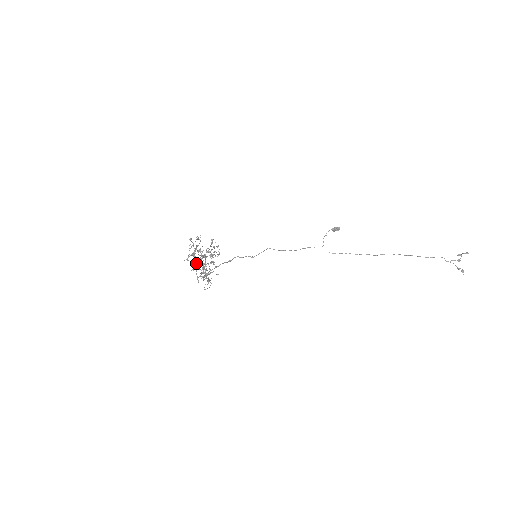
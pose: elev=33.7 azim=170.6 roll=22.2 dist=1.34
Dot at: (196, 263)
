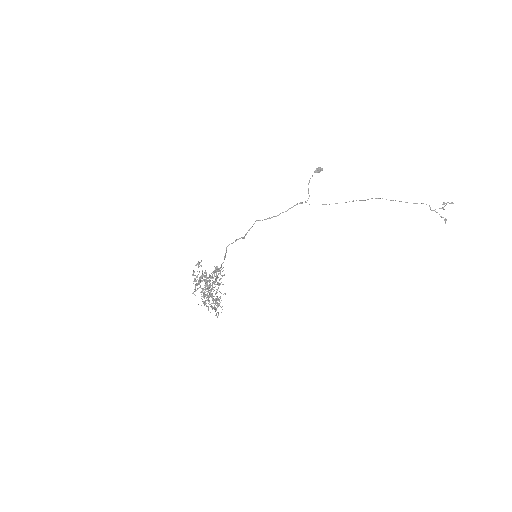
Dot at: (208, 303)
